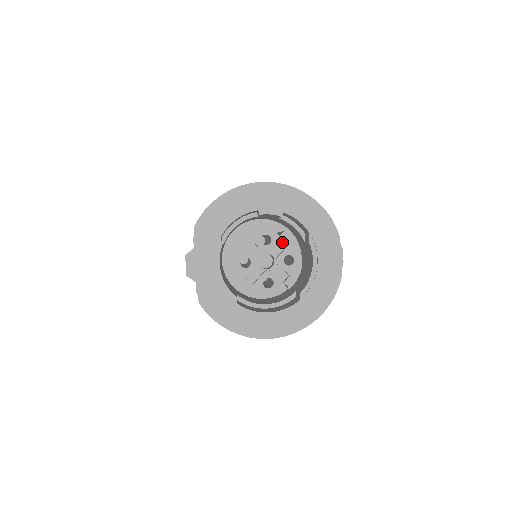
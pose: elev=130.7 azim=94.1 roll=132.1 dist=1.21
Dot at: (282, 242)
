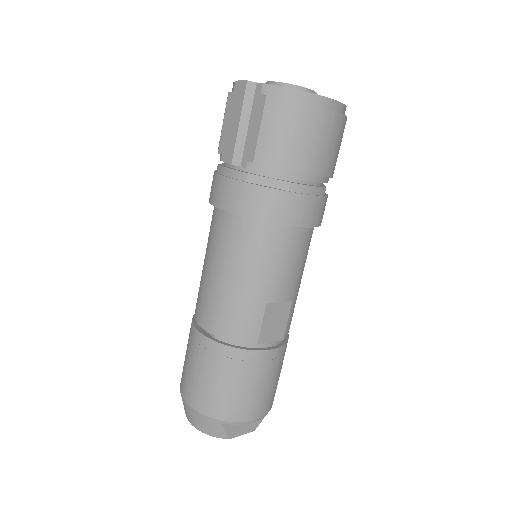
Dot at: occluded
